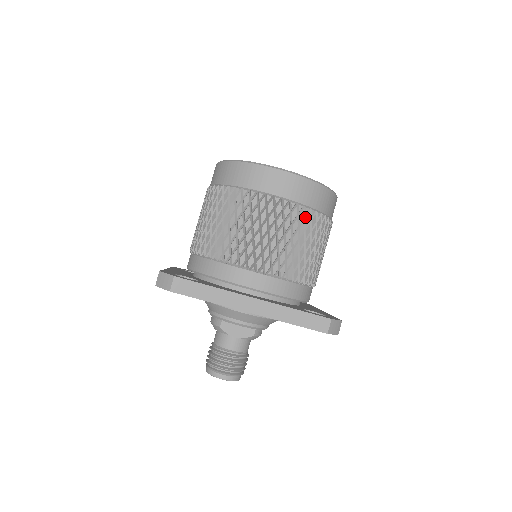
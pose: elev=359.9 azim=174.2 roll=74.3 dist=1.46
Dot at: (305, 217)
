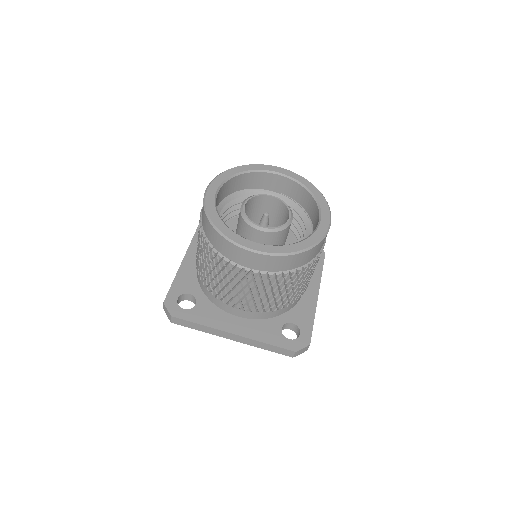
Dot at: (277, 279)
